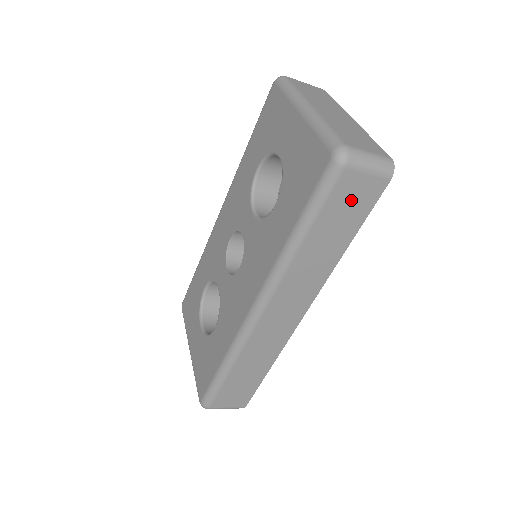
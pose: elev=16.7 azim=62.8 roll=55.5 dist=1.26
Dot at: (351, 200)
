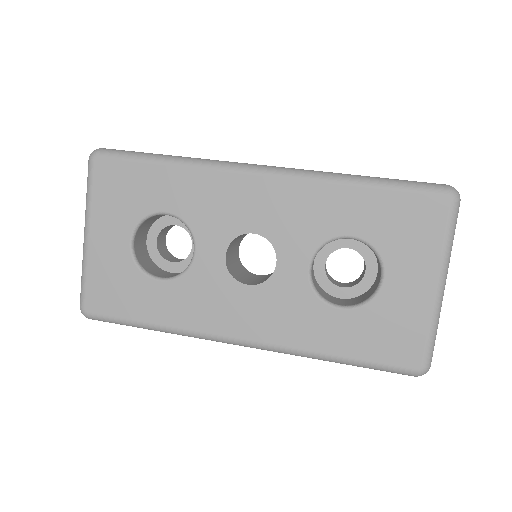
Dot at: occluded
